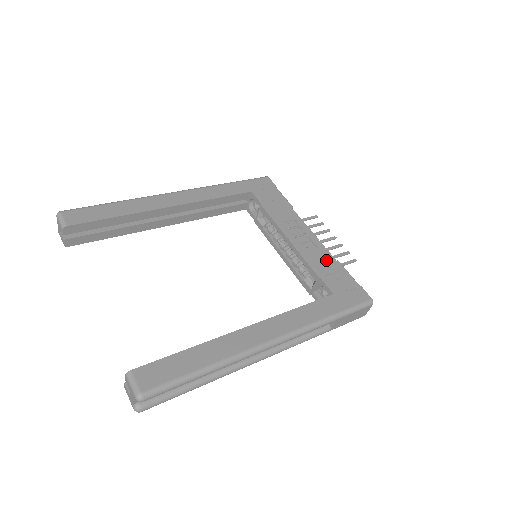
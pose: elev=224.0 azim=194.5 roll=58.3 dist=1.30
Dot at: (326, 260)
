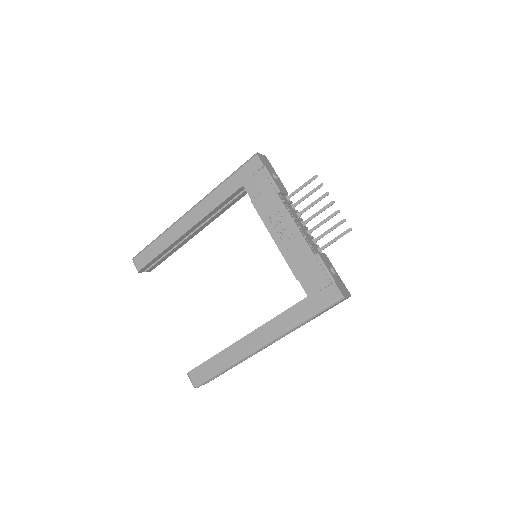
Dot at: (305, 257)
